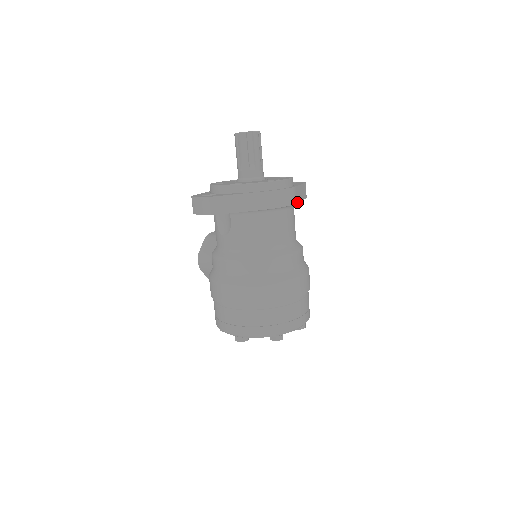
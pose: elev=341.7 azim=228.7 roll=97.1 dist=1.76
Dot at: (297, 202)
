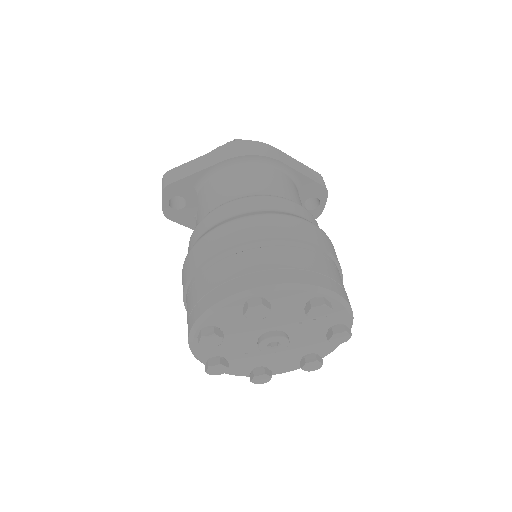
Dot at: (285, 164)
